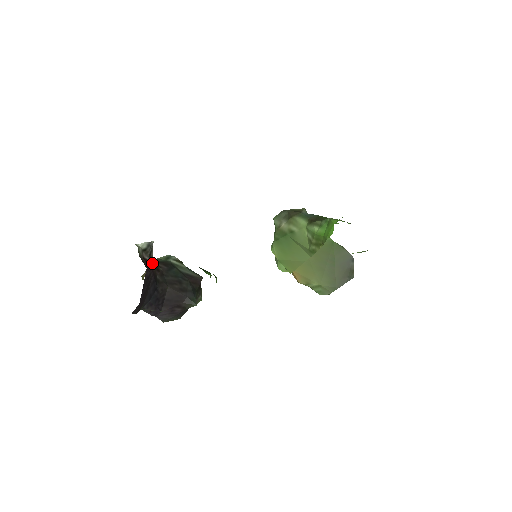
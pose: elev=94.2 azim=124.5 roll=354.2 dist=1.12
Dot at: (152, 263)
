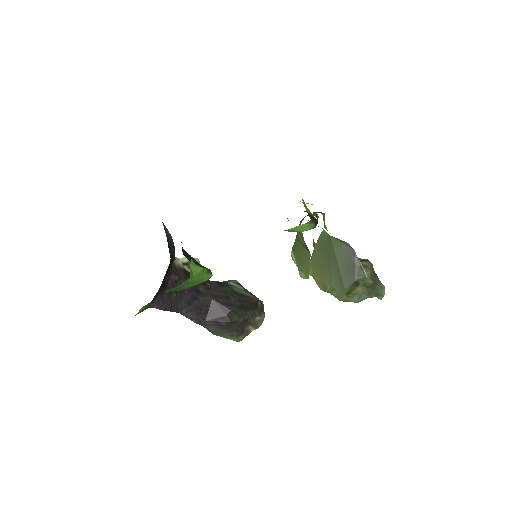
Dot at: occluded
